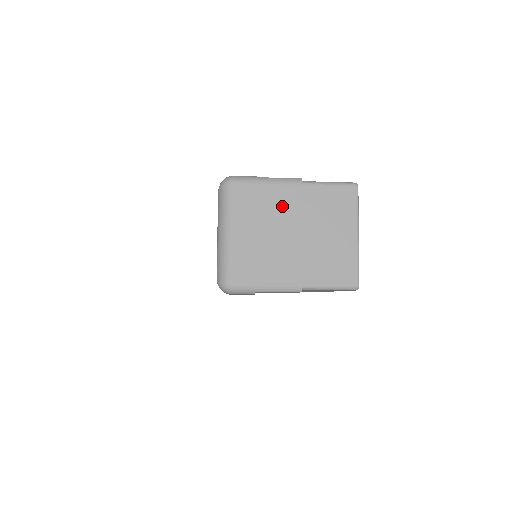
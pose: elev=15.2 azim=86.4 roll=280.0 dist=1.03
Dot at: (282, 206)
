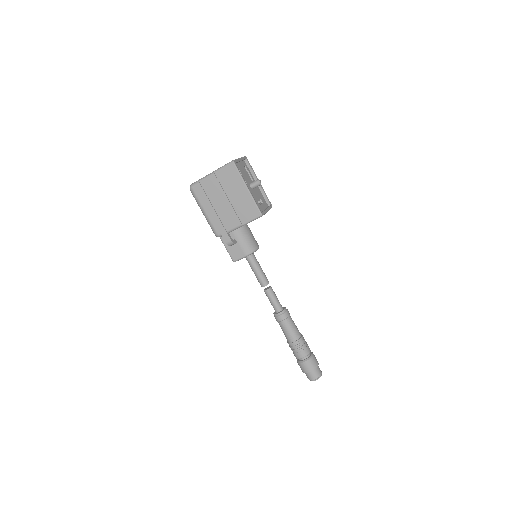
Dot at: occluded
